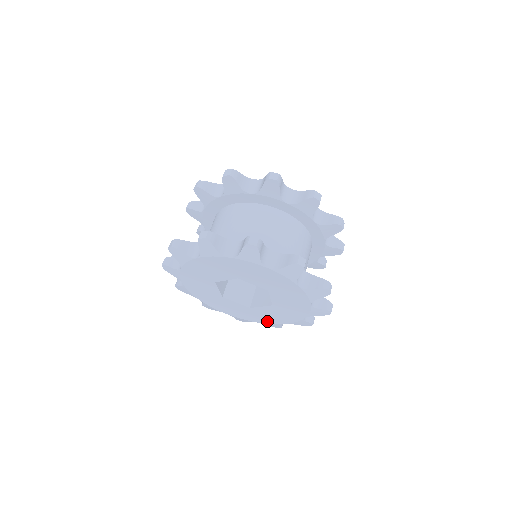
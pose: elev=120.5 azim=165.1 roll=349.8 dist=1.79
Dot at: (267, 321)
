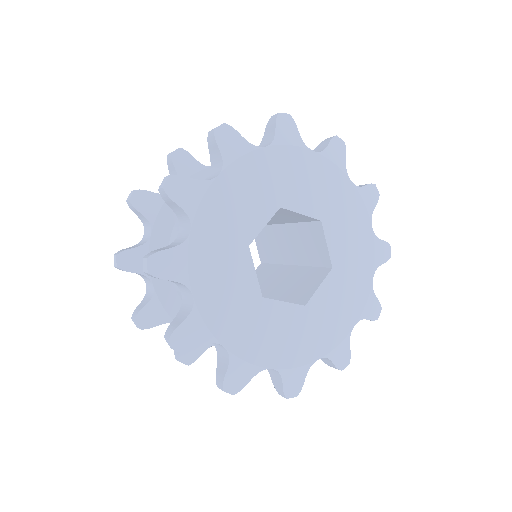
Dot at: (332, 338)
